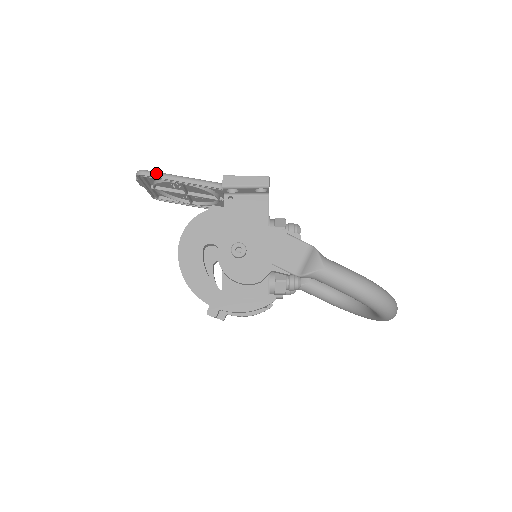
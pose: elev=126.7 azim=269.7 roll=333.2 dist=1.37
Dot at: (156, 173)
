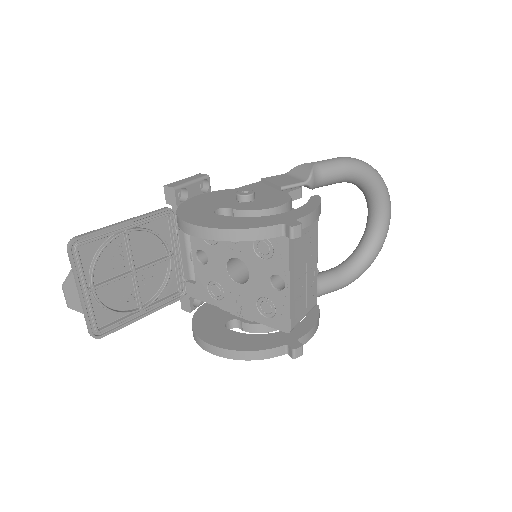
Dot at: (92, 231)
